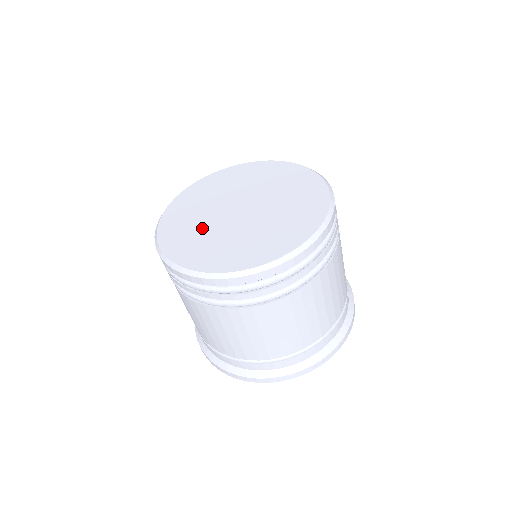
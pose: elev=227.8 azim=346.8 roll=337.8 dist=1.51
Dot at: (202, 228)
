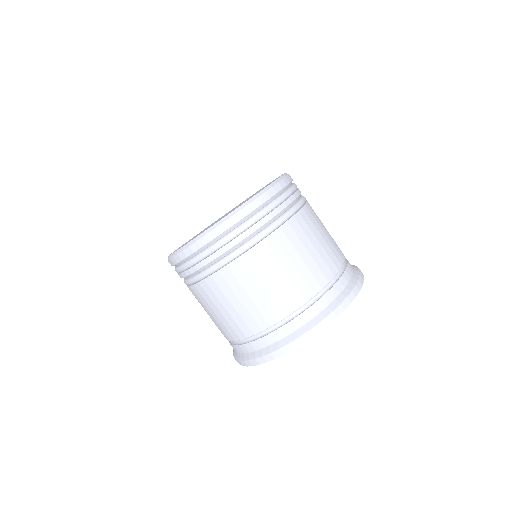
Dot at: occluded
